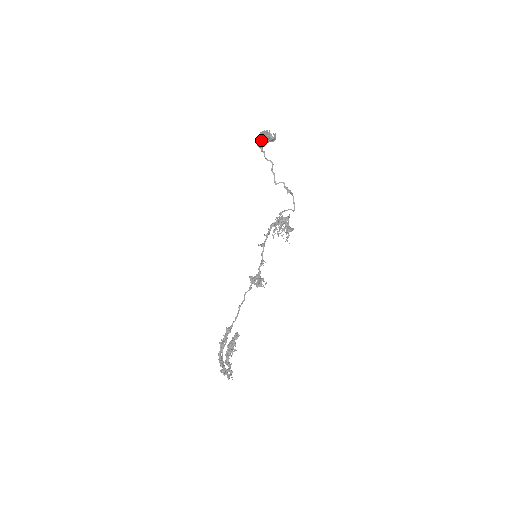
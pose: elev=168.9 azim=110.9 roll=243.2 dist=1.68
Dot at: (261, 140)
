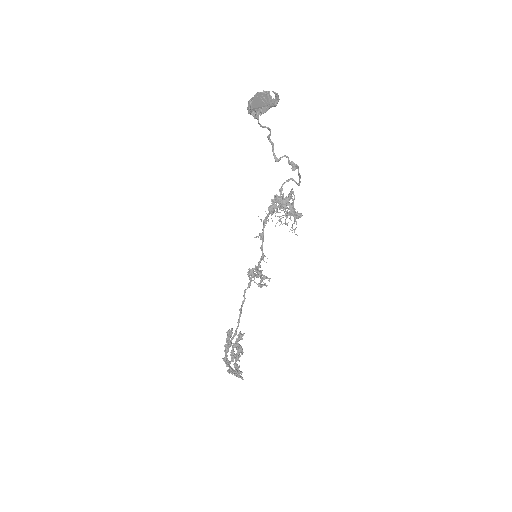
Dot at: occluded
